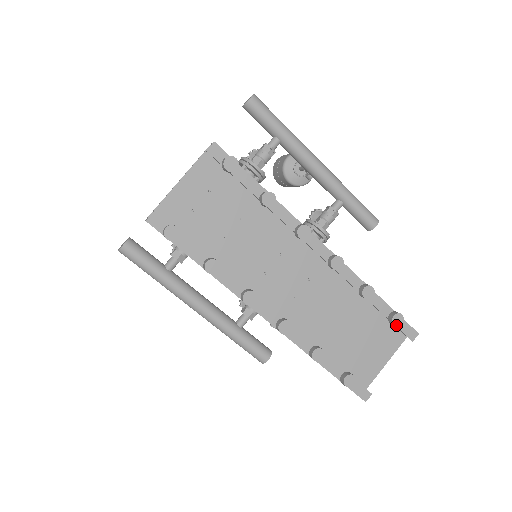
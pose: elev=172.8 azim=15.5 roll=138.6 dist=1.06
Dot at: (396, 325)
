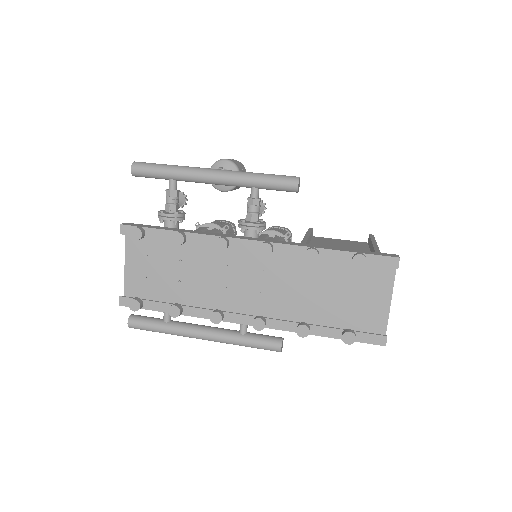
Dot at: (361, 267)
